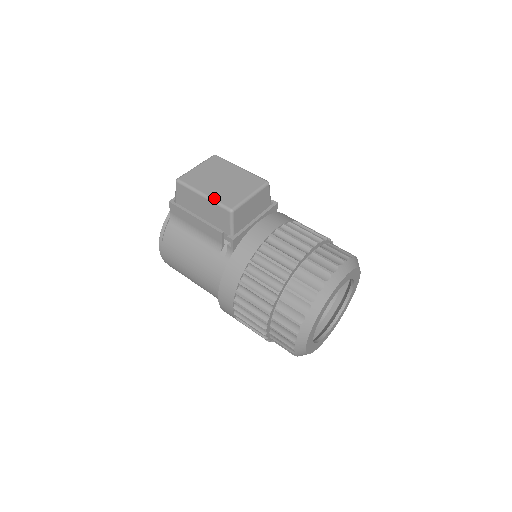
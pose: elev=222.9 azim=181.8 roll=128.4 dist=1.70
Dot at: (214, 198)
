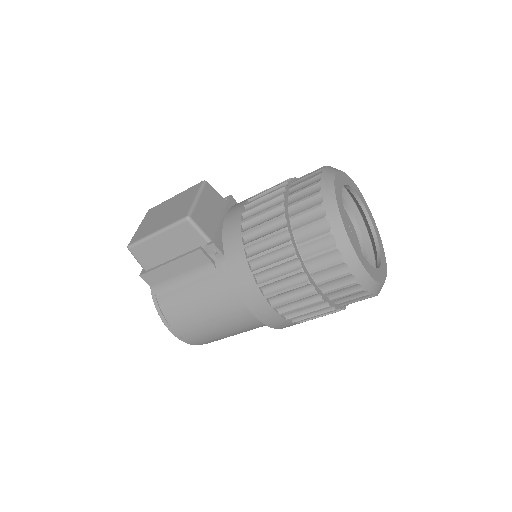
Dot at: (166, 225)
